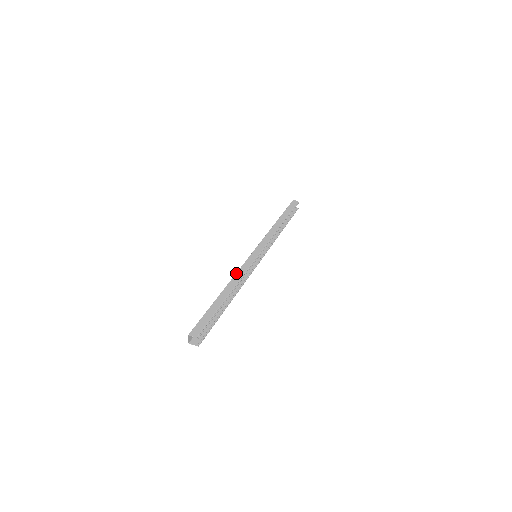
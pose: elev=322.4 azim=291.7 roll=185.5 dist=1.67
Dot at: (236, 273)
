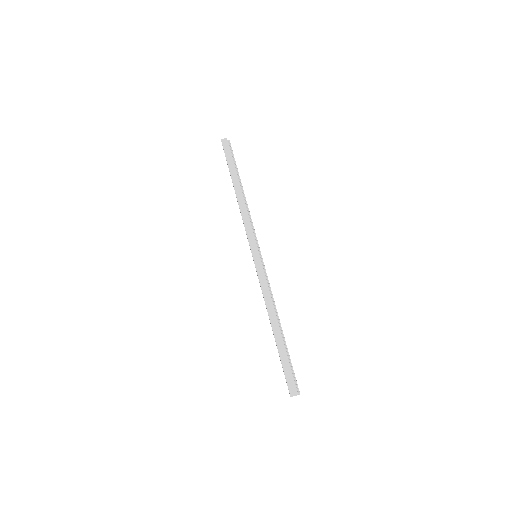
Dot at: (263, 297)
